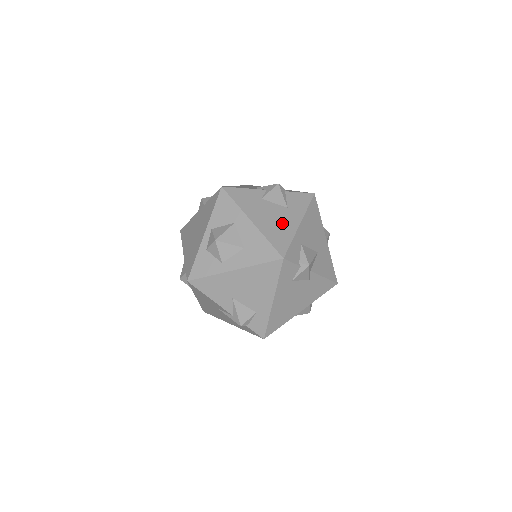
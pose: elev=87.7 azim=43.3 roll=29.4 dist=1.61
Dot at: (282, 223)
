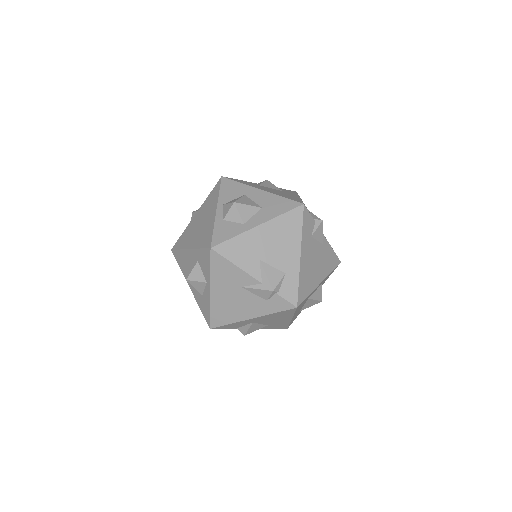
Dot at: (286, 194)
